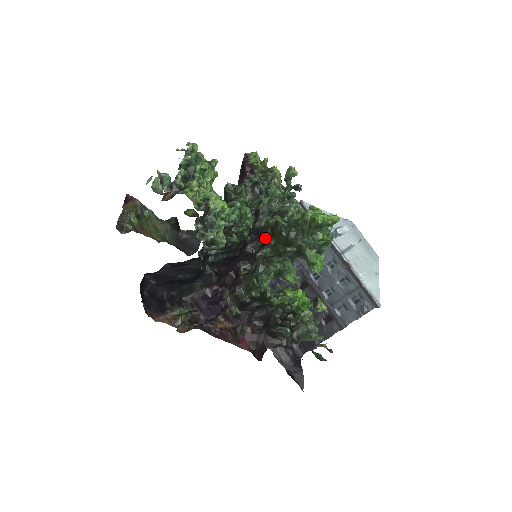
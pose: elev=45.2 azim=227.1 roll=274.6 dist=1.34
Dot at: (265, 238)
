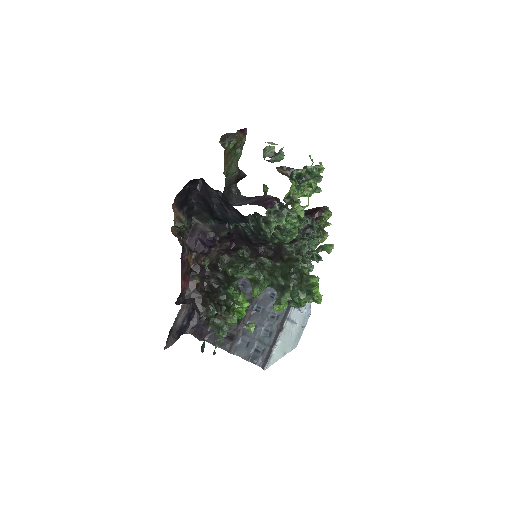
Dot at: (277, 256)
